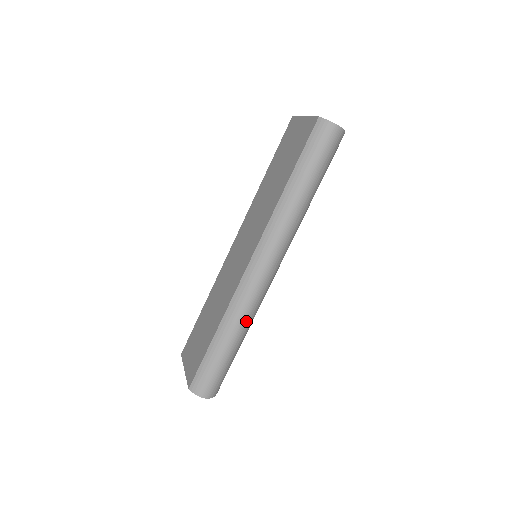
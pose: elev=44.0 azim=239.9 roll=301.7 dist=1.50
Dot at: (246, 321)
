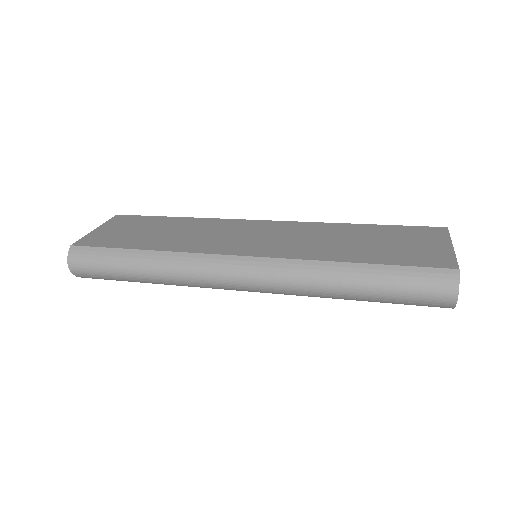
Dot at: (171, 280)
